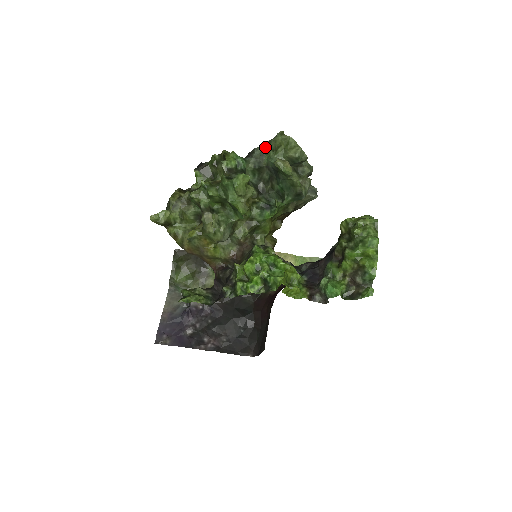
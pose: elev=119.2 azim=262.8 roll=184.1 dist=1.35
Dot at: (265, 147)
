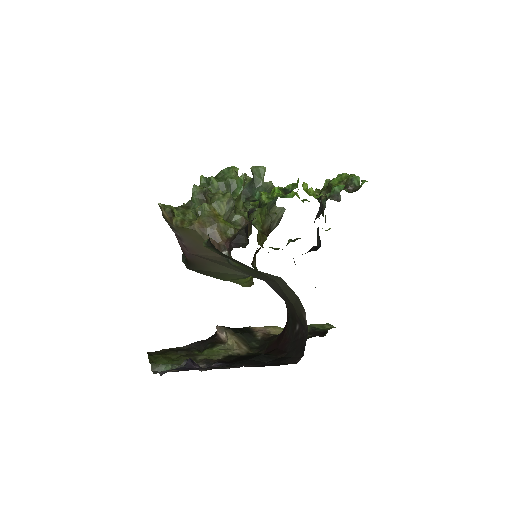
Dot at: occluded
